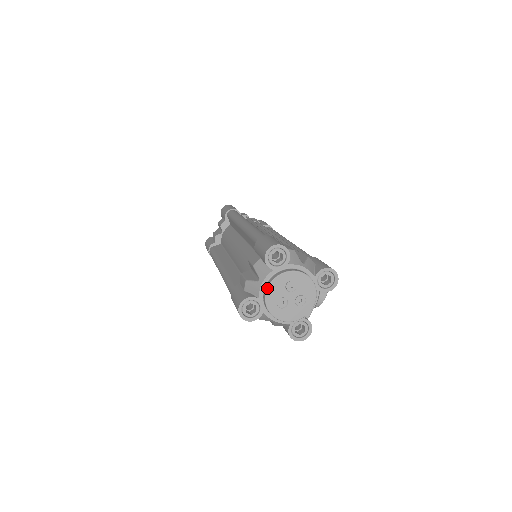
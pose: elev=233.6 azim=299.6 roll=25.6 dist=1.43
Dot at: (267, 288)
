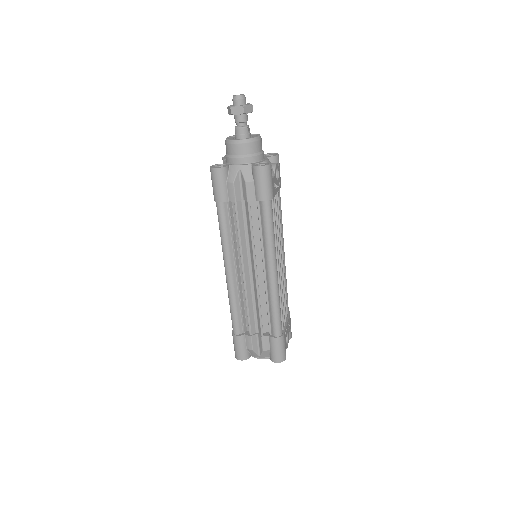
Dot at: occluded
